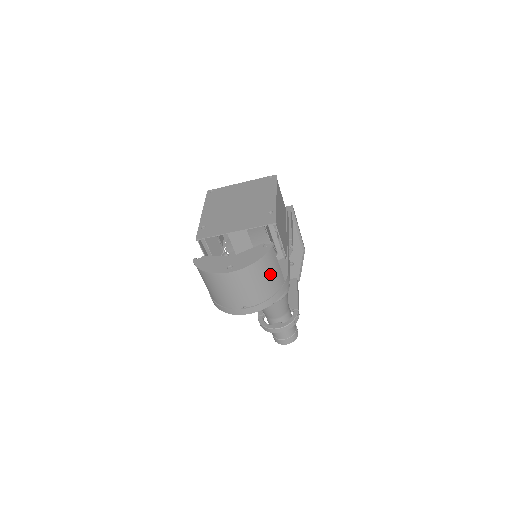
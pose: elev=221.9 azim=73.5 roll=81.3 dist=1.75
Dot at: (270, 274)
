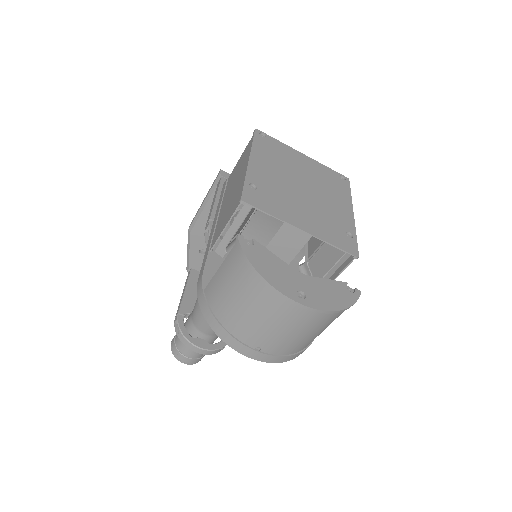
Dot at: (325, 328)
